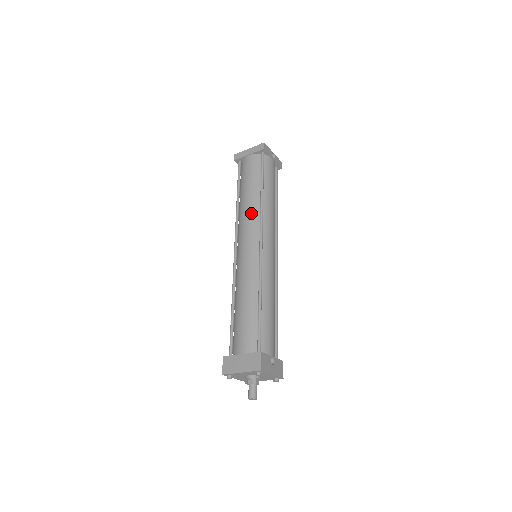
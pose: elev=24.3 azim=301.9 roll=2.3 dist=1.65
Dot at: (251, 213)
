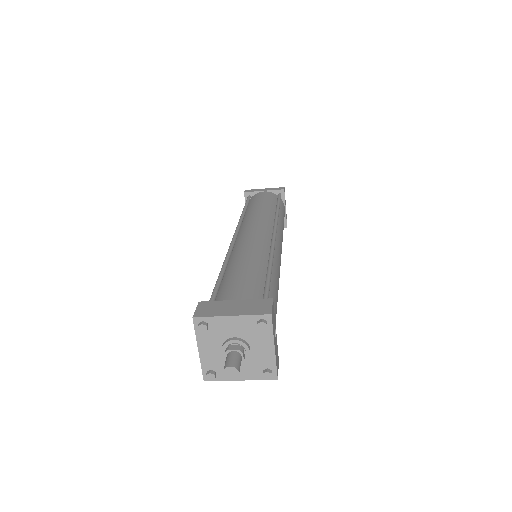
Dot at: (264, 216)
